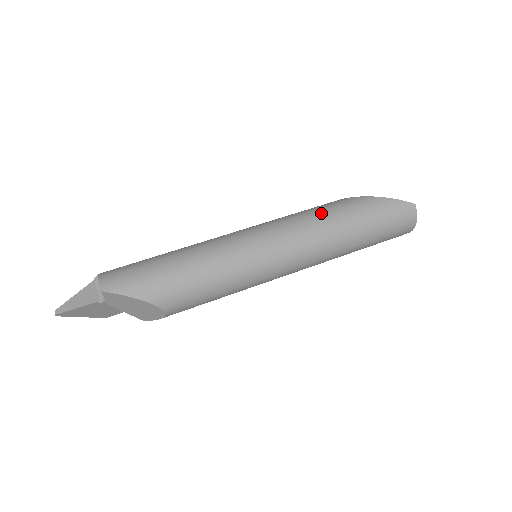
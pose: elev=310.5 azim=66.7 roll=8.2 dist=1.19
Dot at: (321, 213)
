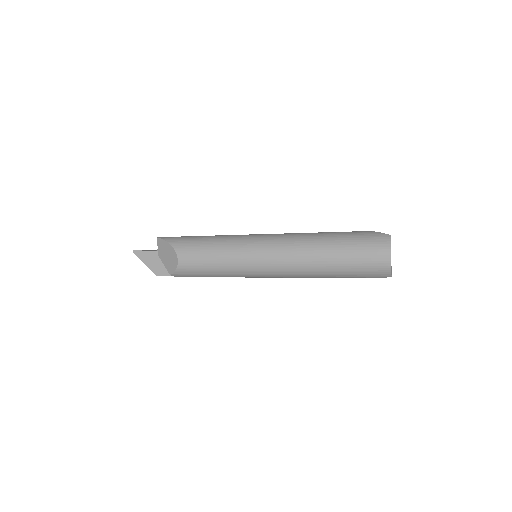
Dot at: occluded
